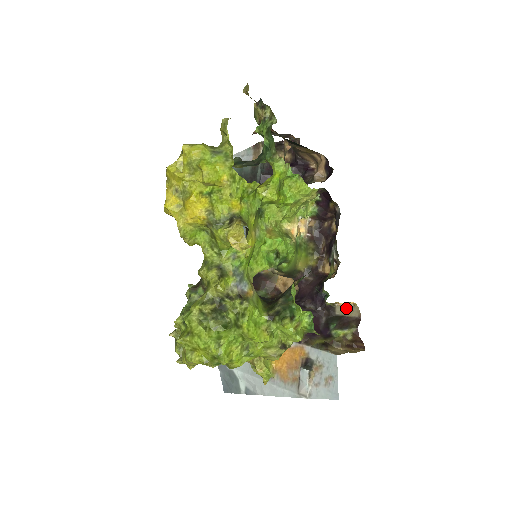
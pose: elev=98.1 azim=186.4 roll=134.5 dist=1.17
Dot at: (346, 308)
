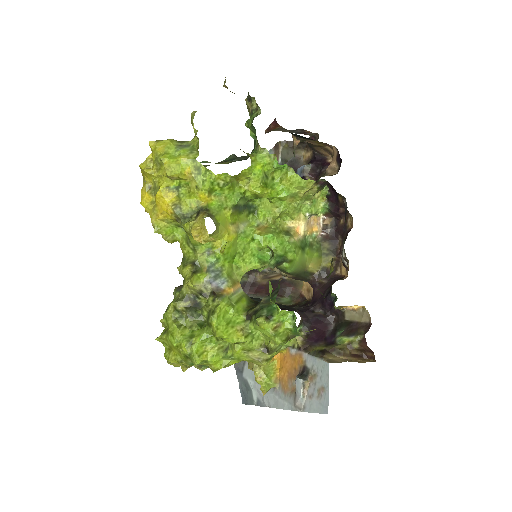
Dot at: (355, 312)
